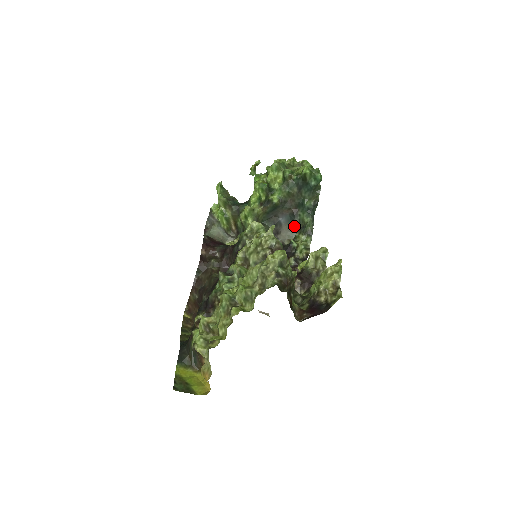
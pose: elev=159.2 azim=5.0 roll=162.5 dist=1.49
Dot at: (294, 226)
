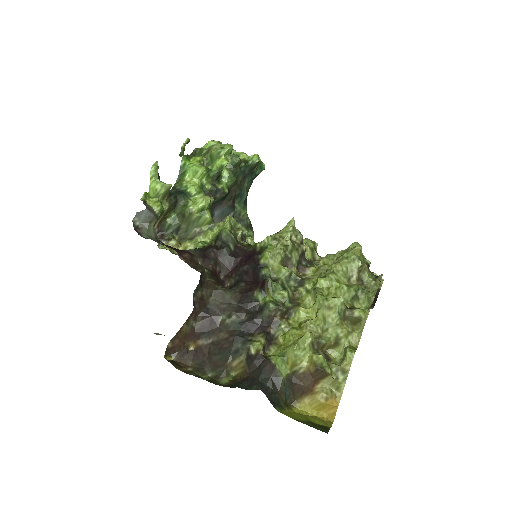
Dot at: (224, 220)
